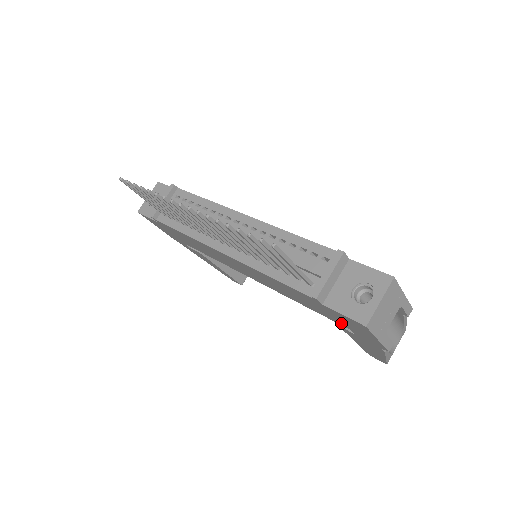
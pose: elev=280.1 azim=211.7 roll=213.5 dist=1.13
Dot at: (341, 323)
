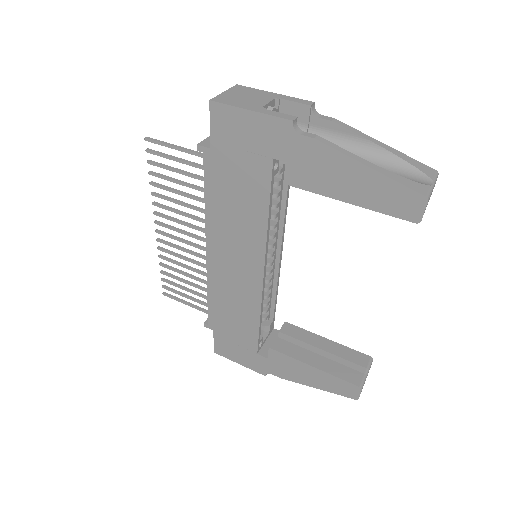
Dot at: (260, 163)
